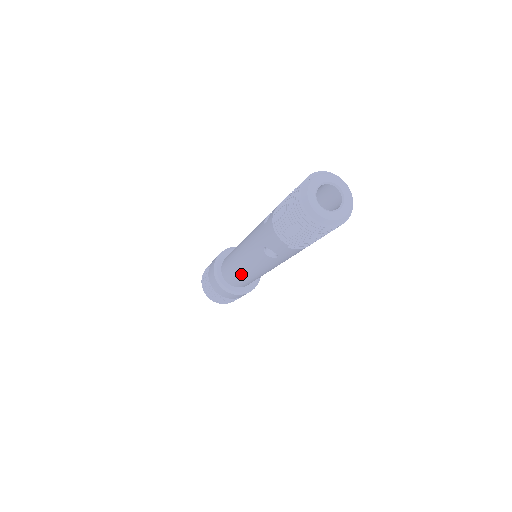
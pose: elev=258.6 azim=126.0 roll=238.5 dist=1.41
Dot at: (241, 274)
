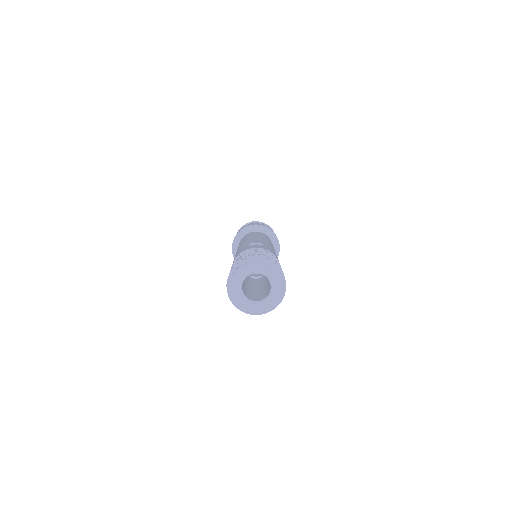
Dot at: occluded
